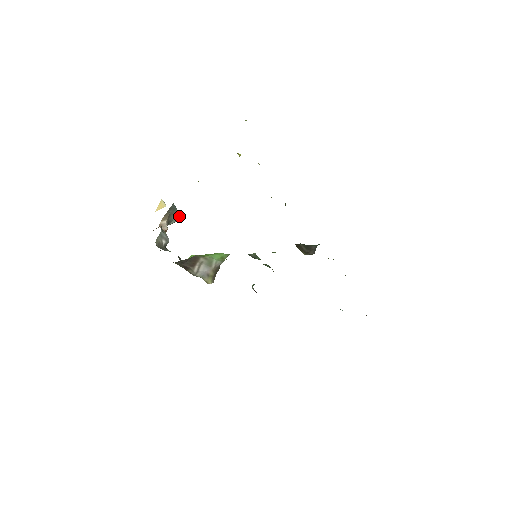
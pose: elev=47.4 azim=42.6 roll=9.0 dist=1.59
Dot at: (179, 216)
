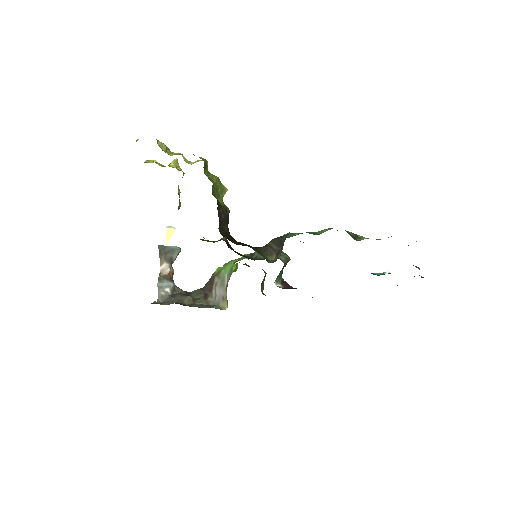
Dot at: (176, 248)
